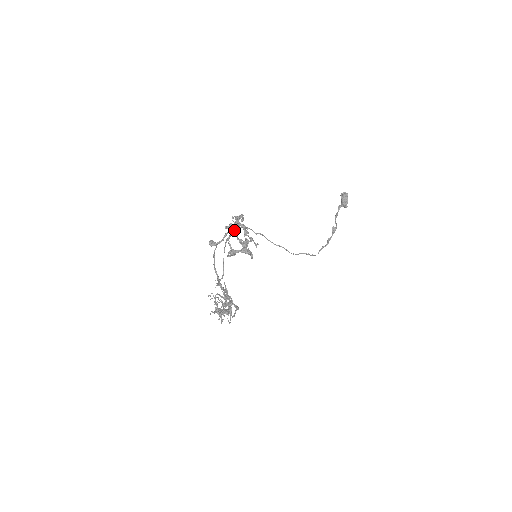
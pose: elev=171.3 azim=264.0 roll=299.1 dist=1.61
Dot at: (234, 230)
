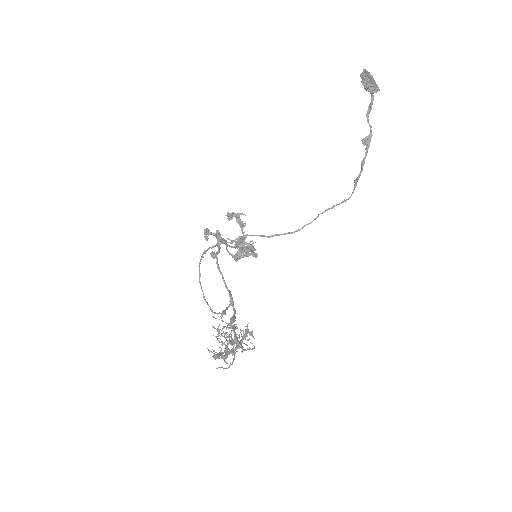
Dot at: (201, 258)
